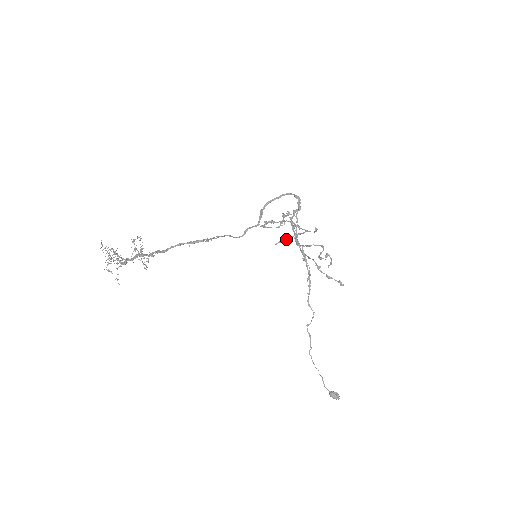
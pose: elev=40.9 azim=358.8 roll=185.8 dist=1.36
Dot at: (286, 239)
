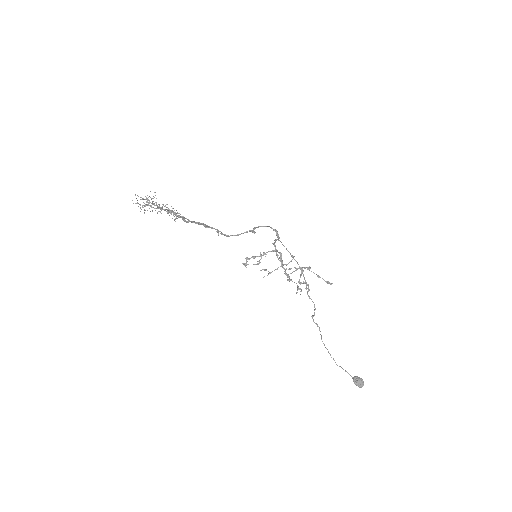
Dot at: occluded
